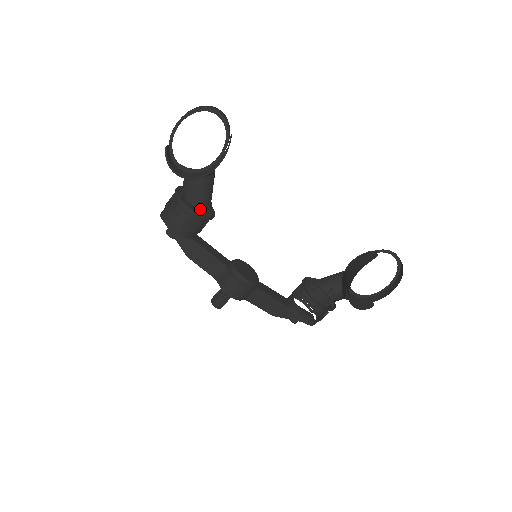
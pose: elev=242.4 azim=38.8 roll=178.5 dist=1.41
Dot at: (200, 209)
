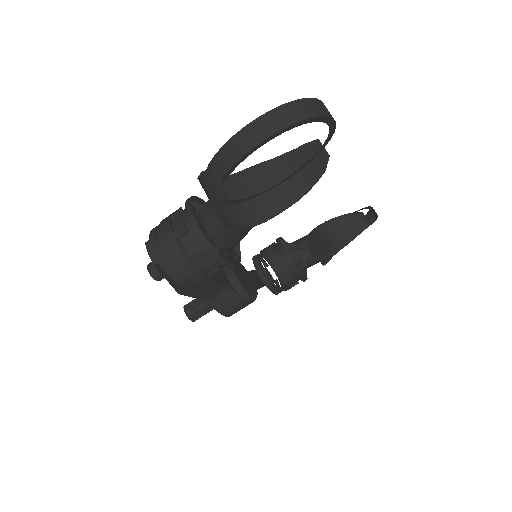
Dot at: (232, 249)
